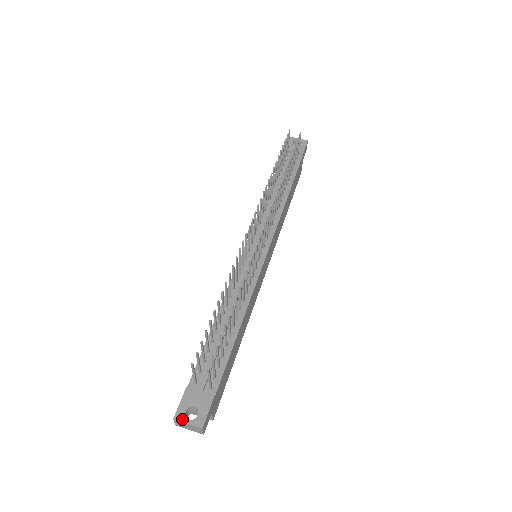
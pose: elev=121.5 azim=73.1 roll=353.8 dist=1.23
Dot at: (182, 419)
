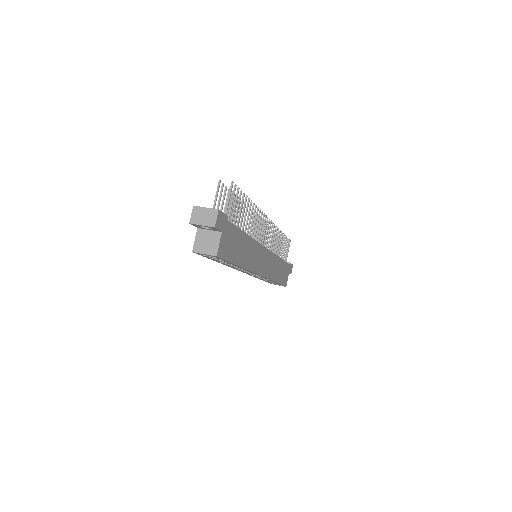
Dot at: (201, 207)
